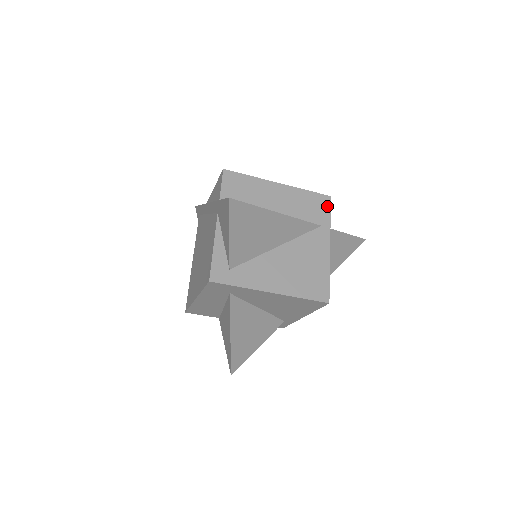
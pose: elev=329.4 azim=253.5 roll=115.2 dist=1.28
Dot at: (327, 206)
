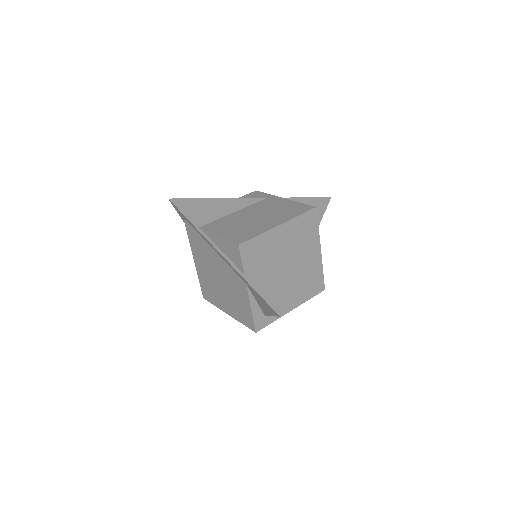
Dot at: (315, 218)
